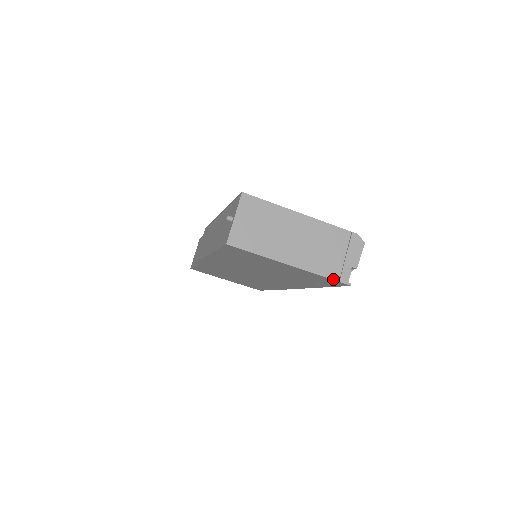
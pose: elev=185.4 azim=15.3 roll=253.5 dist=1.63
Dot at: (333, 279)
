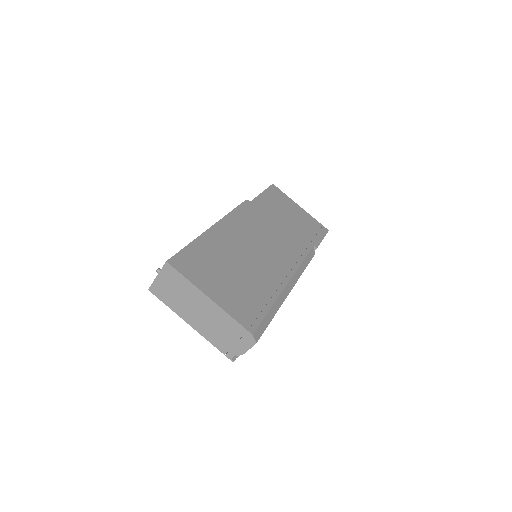
Dot at: (220, 351)
